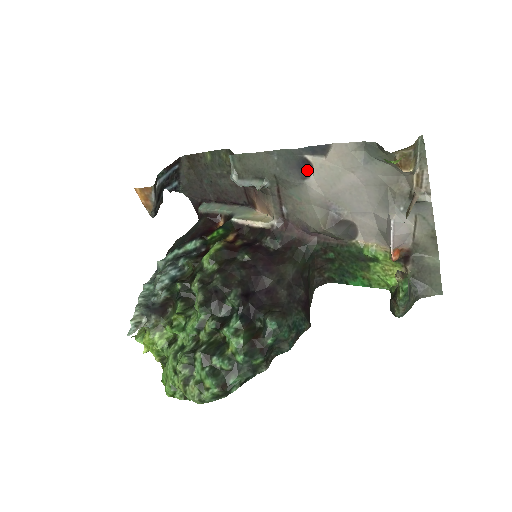
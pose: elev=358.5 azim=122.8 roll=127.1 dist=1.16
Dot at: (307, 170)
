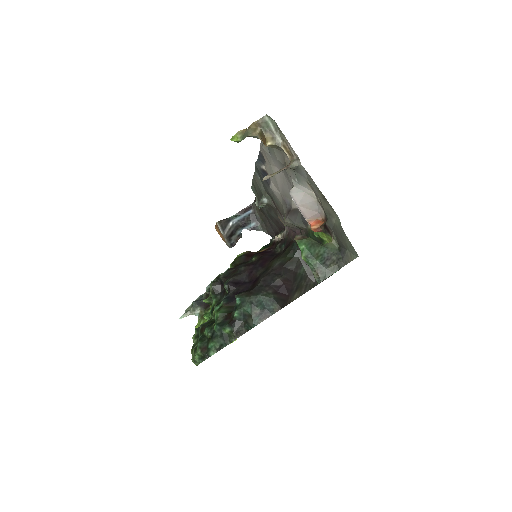
Dot at: occluded
